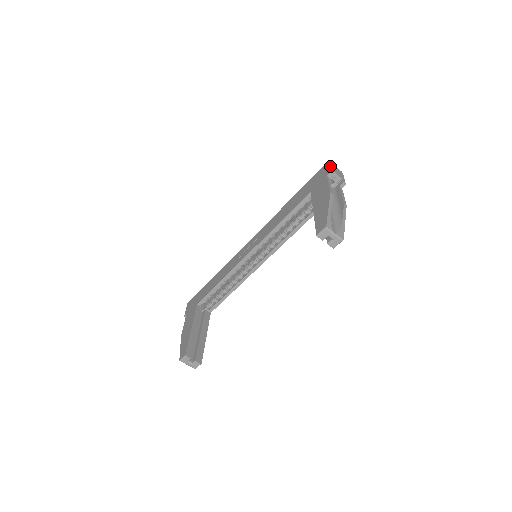
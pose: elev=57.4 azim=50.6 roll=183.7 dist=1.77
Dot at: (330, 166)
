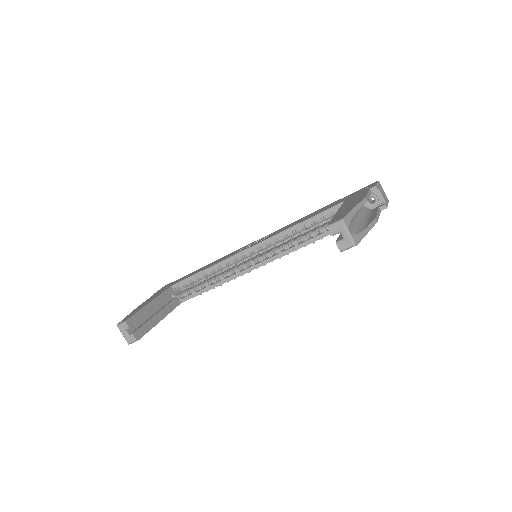
Dot at: (378, 183)
